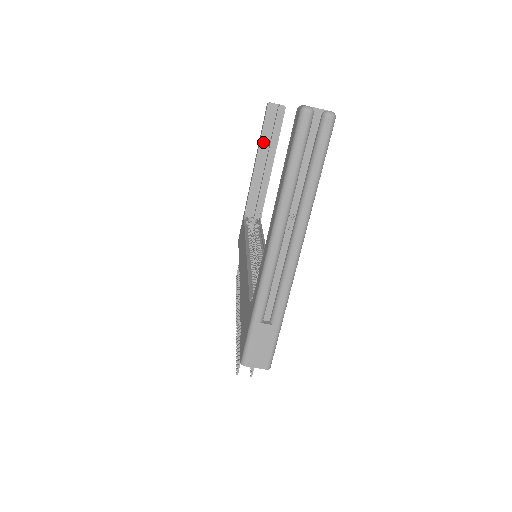
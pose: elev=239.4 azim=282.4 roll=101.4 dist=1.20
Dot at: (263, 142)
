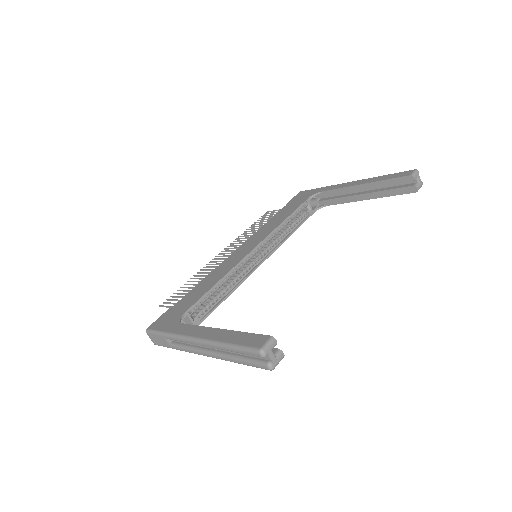
Dot at: (377, 184)
